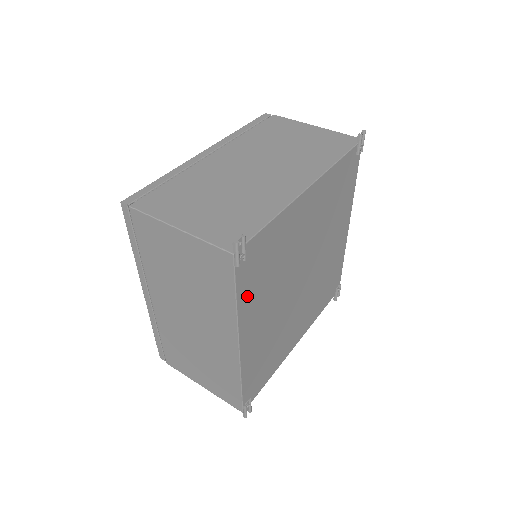
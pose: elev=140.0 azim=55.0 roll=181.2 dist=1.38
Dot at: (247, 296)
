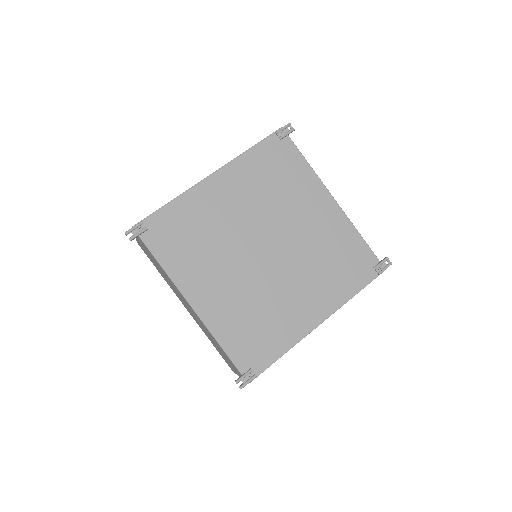
Dot at: (254, 160)
